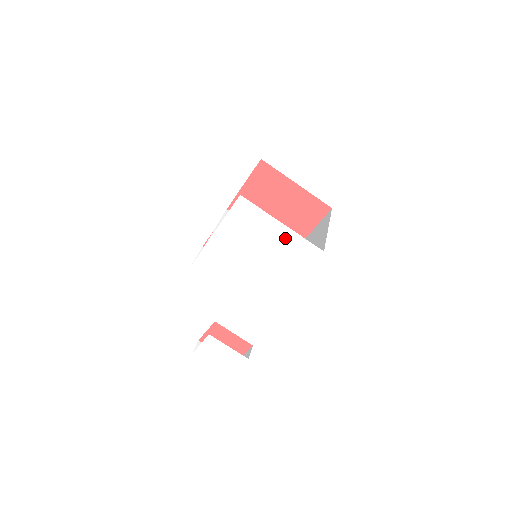
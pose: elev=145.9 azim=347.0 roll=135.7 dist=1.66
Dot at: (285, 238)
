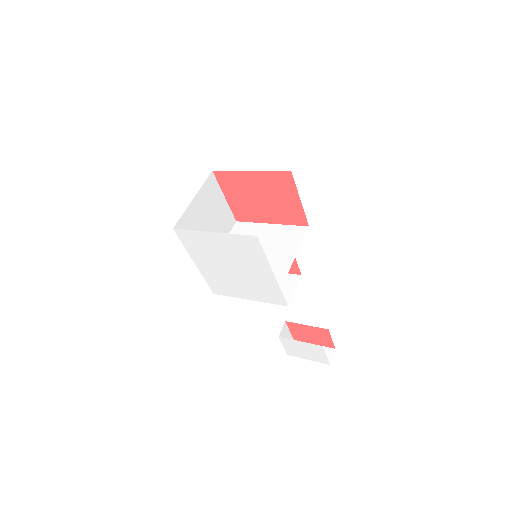
Dot at: (227, 242)
